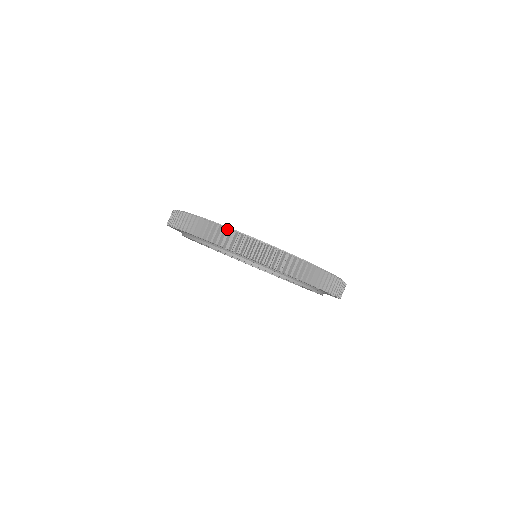
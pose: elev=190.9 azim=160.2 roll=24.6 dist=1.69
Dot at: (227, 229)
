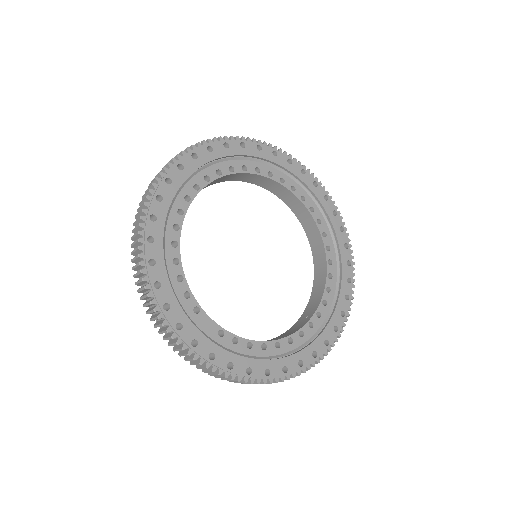
Dot at: (177, 337)
